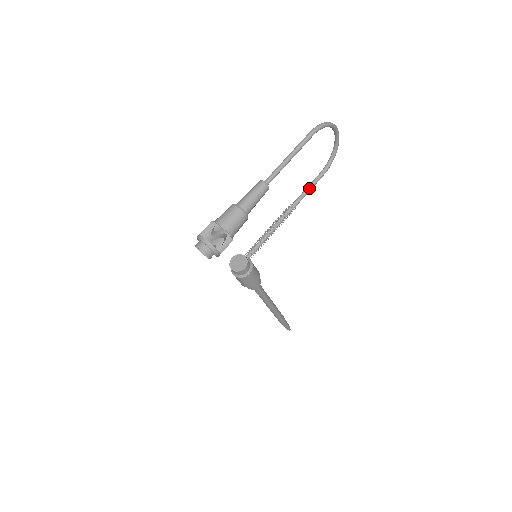
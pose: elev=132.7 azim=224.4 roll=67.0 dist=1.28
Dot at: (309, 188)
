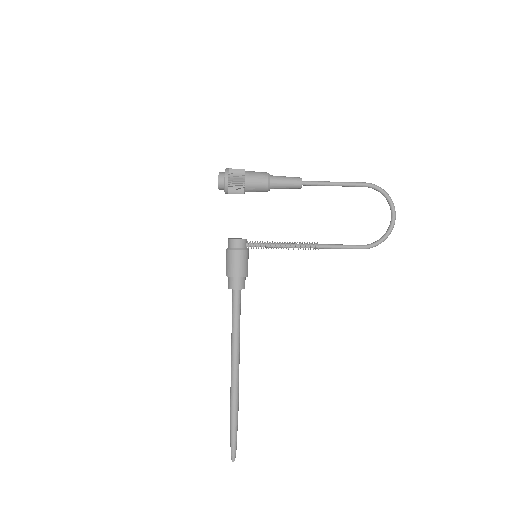
Dot at: (342, 245)
